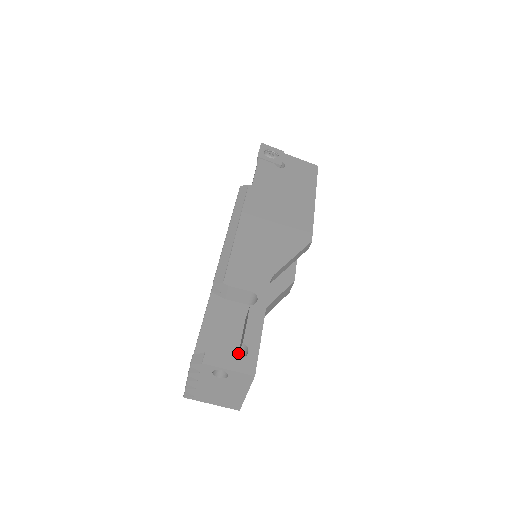
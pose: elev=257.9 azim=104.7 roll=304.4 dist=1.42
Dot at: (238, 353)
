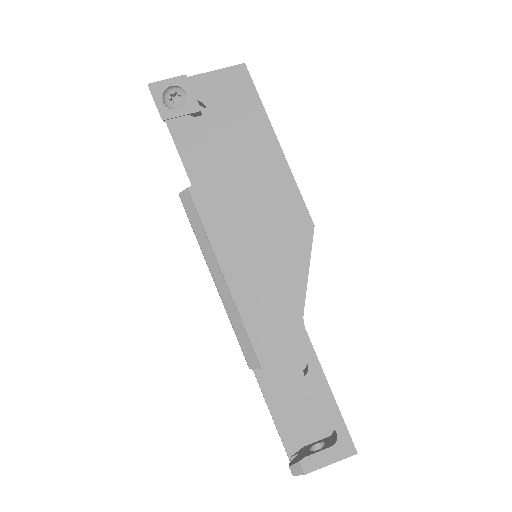
Dot at: occluded
